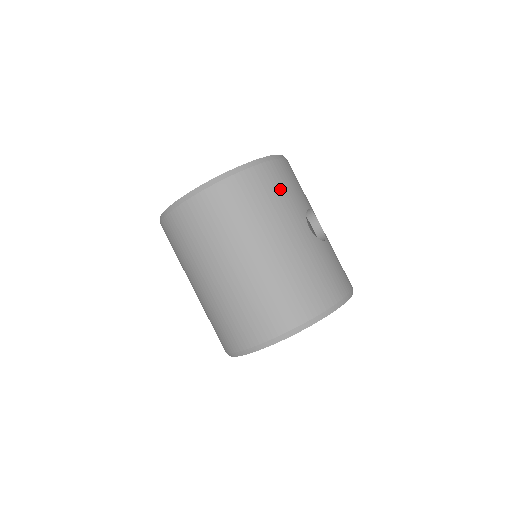
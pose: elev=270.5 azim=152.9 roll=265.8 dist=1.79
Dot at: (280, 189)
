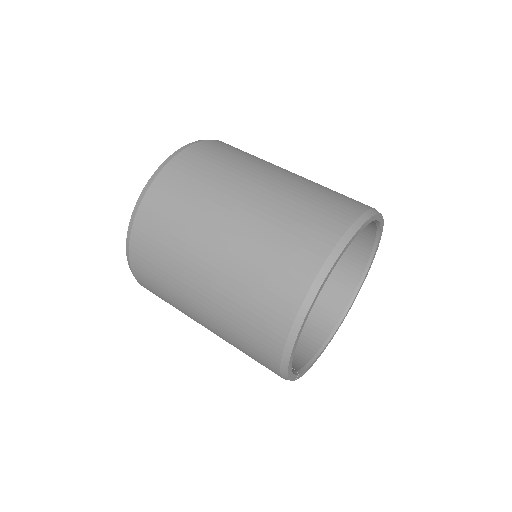
Dot at: occluded
